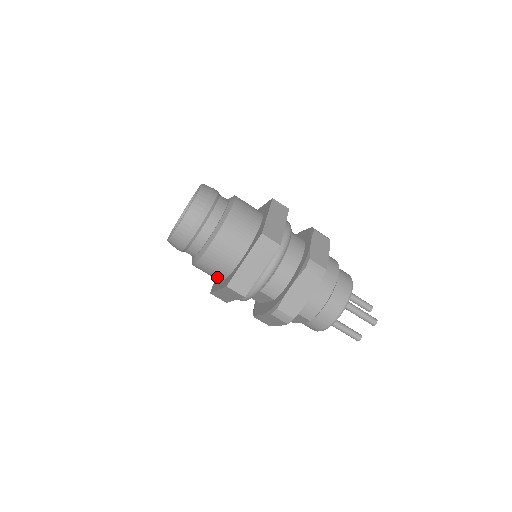
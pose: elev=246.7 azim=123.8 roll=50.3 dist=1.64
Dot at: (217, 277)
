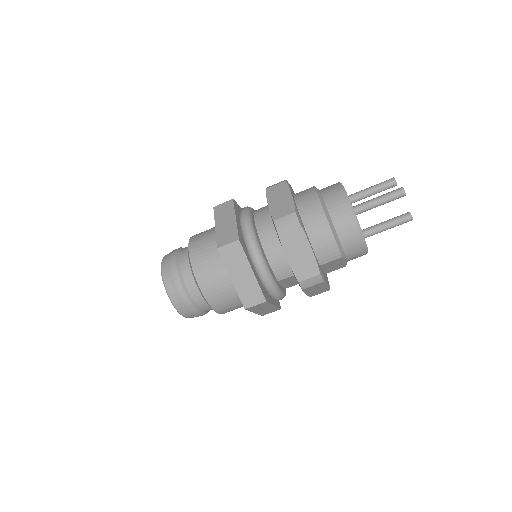
Dot at: occluded
